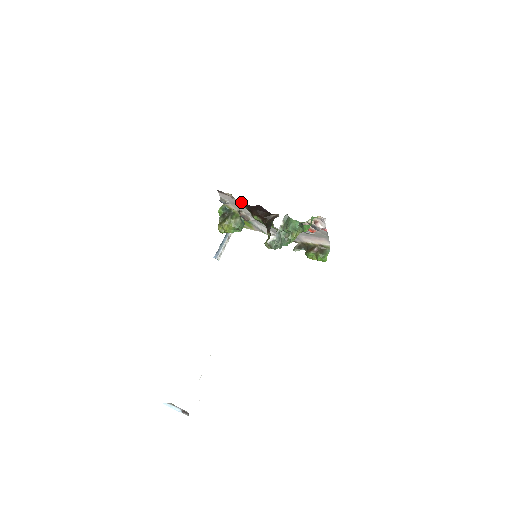
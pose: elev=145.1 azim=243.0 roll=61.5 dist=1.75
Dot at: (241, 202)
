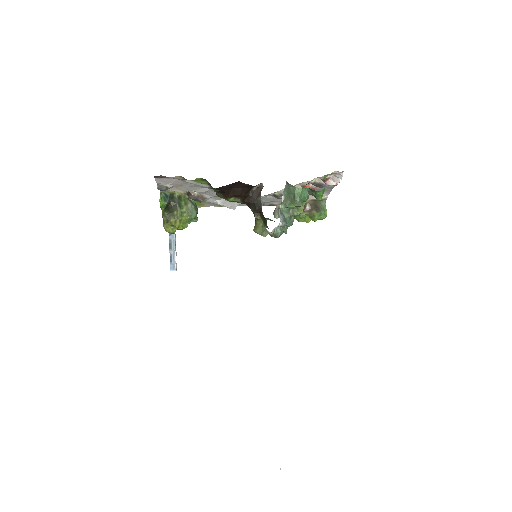
Dot at: (197, 182)
